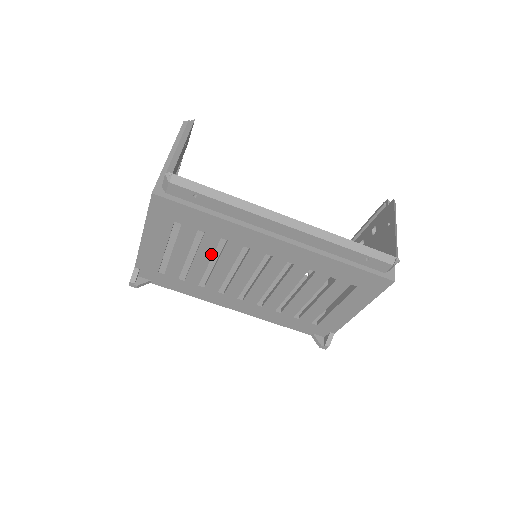
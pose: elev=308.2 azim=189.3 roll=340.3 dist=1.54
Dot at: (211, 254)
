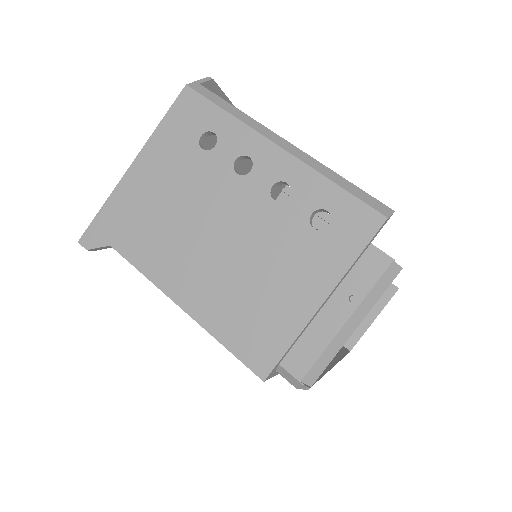
Dot at: occluded
